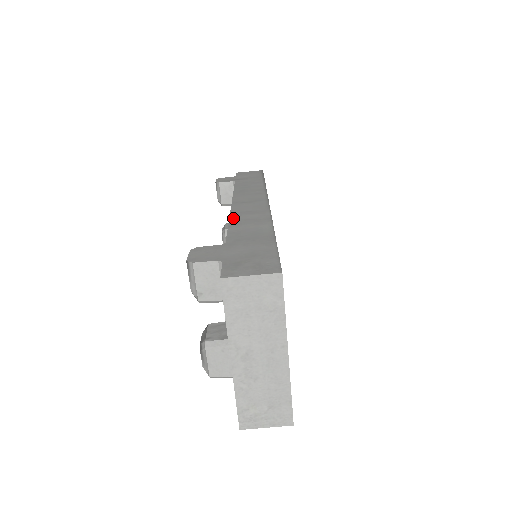
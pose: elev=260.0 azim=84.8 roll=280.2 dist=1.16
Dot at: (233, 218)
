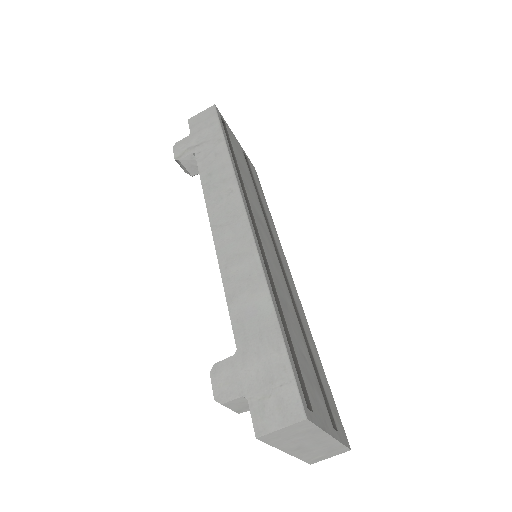
Dot at: (225, 278)
